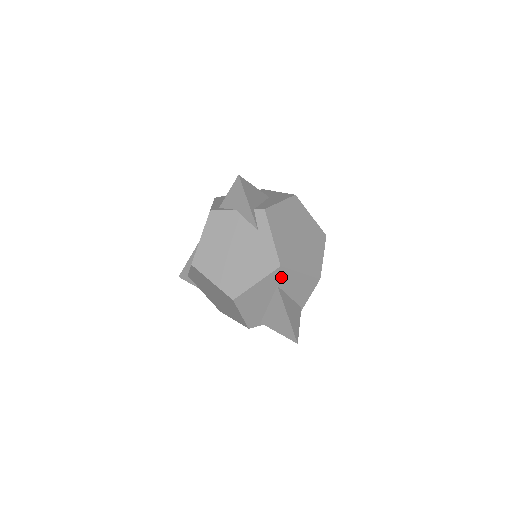
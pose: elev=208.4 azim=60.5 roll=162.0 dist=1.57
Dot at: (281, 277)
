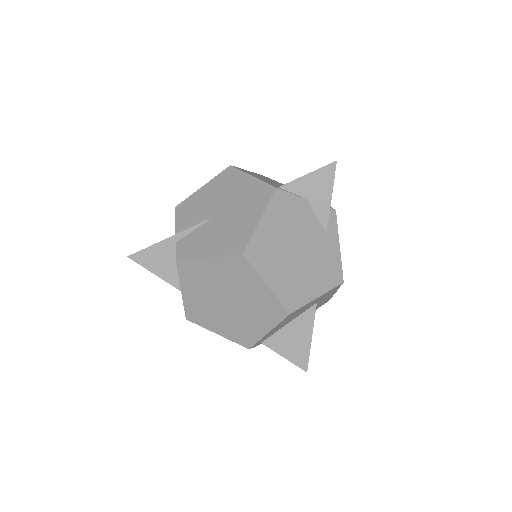
Dot at: (328, 294)
